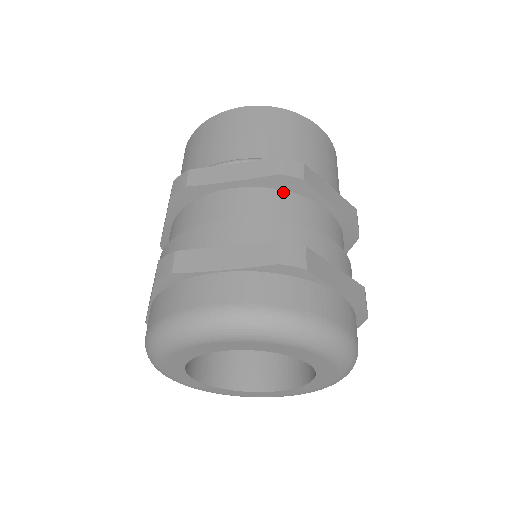
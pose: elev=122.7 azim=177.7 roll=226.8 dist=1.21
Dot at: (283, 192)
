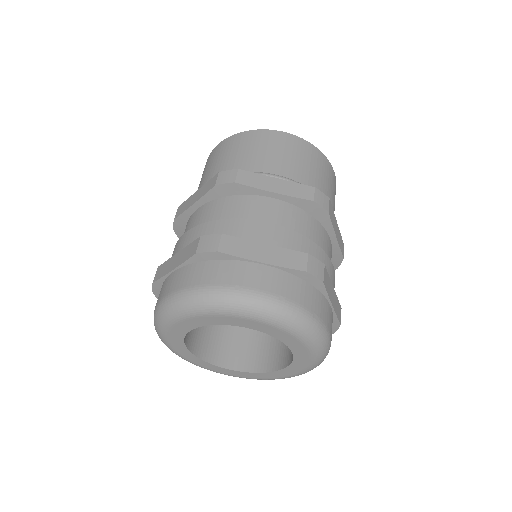
Dot at: (309, 215)
